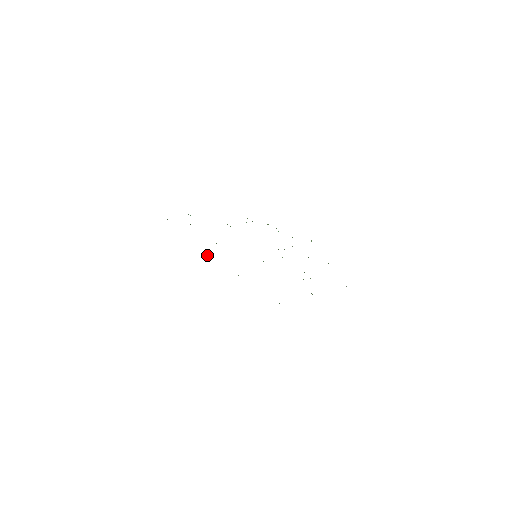
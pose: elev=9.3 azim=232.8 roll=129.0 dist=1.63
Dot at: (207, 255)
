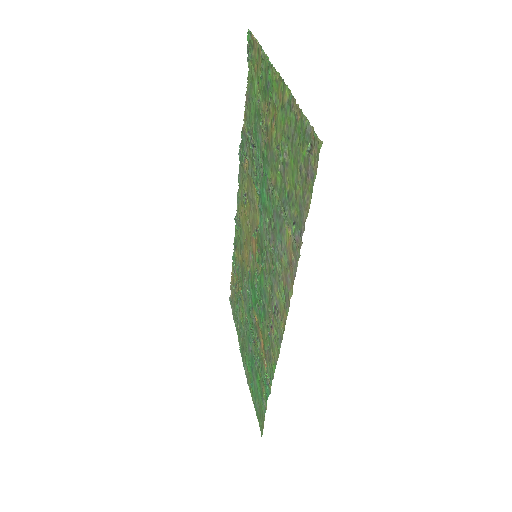
Dot at: (270, 185)
